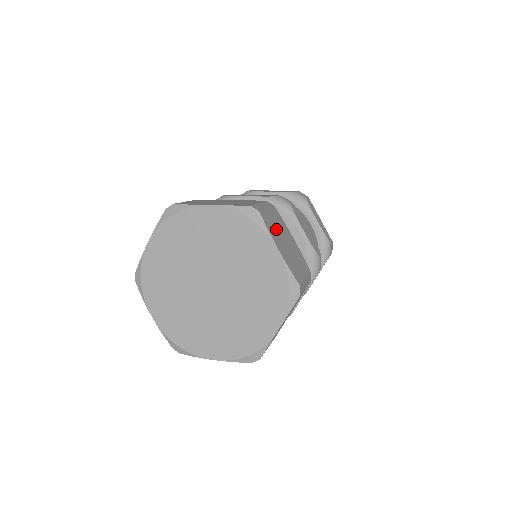
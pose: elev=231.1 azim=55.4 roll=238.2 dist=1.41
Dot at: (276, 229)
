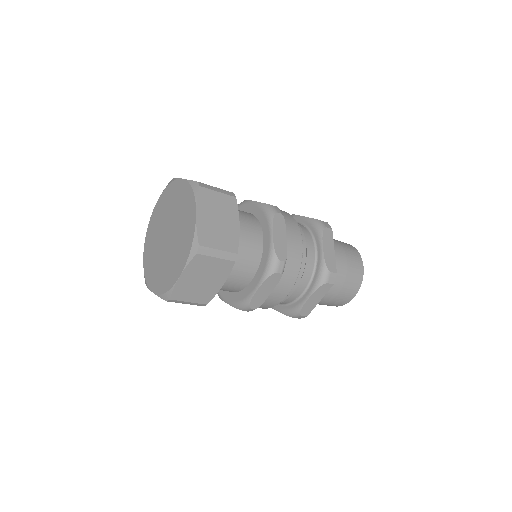
Dot at: (214, 206)
